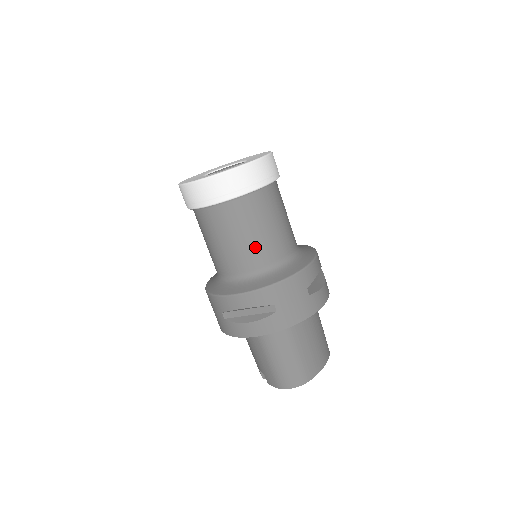
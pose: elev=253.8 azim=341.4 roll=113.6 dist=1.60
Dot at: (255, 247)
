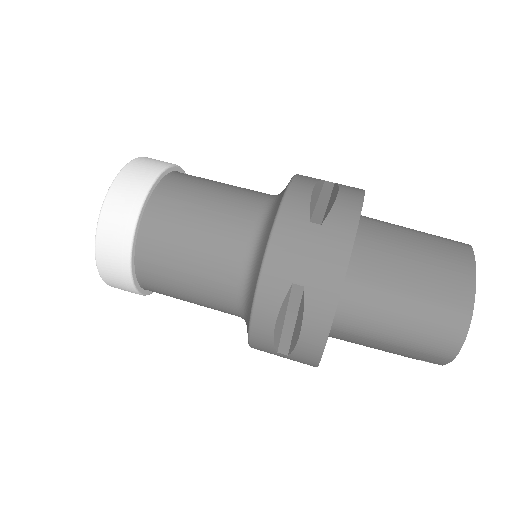
Dot at: (211, 253)
